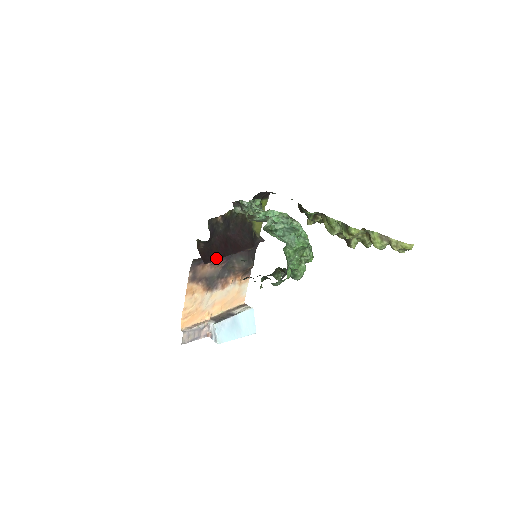
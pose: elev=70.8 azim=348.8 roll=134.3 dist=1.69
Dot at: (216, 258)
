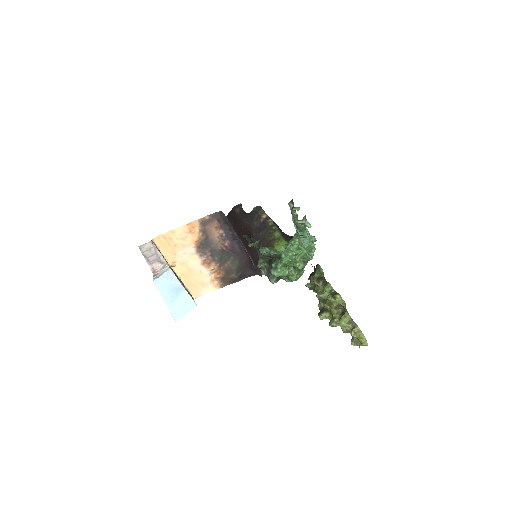
Dot at: (234, 227)
